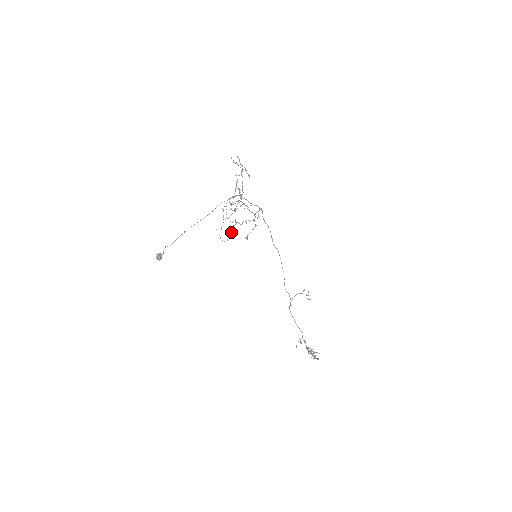
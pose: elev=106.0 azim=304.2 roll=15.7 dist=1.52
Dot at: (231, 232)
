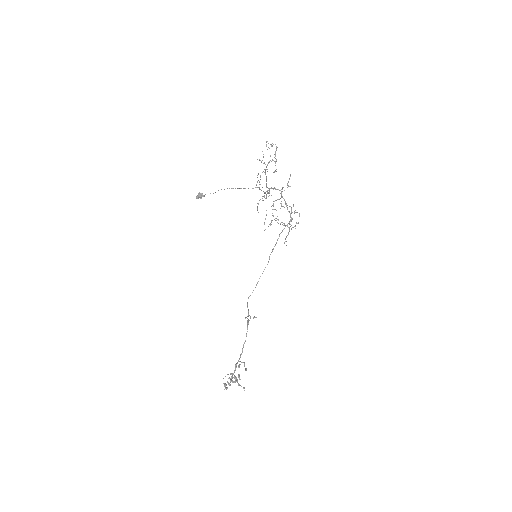
Dot at: (271, 224)
